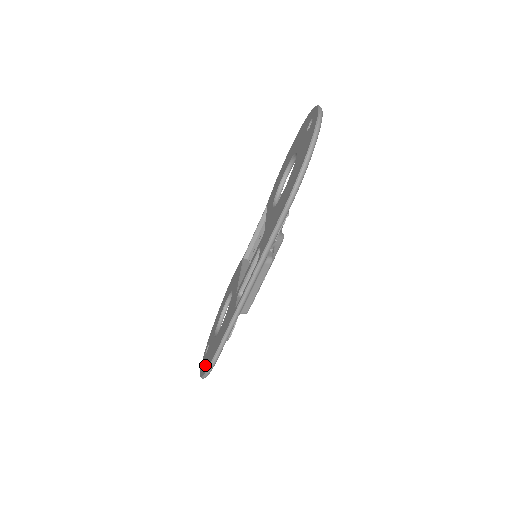
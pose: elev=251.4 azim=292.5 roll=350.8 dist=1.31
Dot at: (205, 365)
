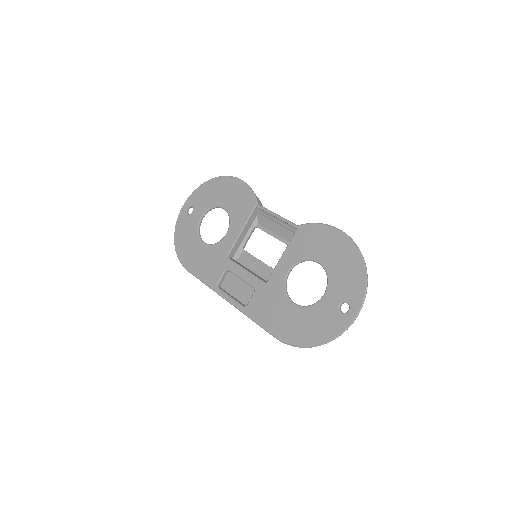
Dot at: (181, 242)
